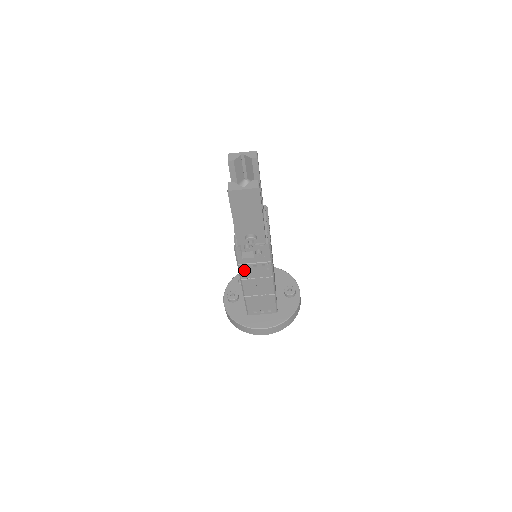
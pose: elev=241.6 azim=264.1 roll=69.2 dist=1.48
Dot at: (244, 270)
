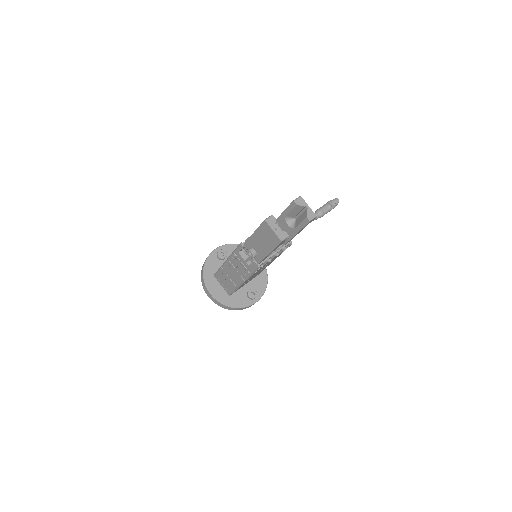
Dot at: (234, 258)
